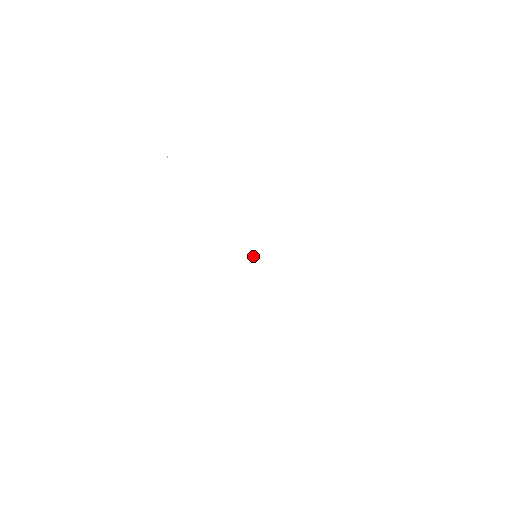
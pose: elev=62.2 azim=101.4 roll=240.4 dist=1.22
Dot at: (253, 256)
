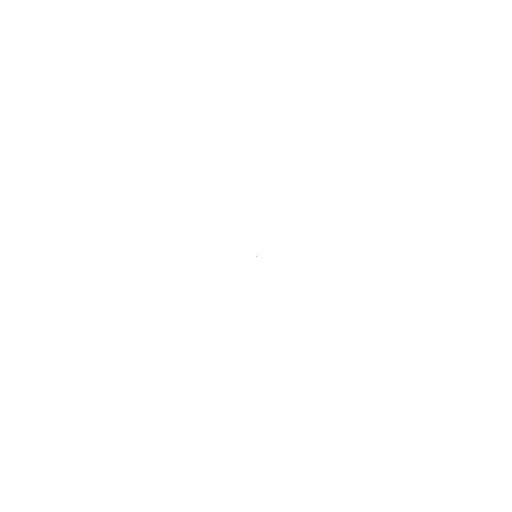
Dot at: occluded
